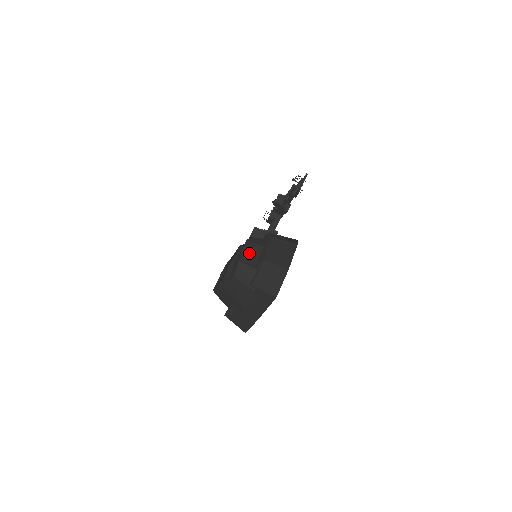
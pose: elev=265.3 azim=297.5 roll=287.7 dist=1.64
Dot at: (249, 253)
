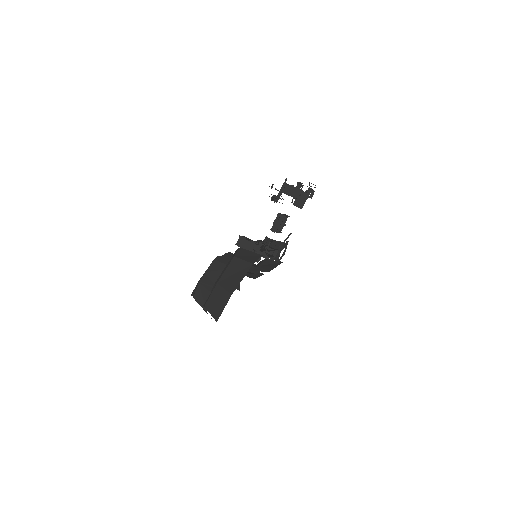
Dot at: (211, 273)
